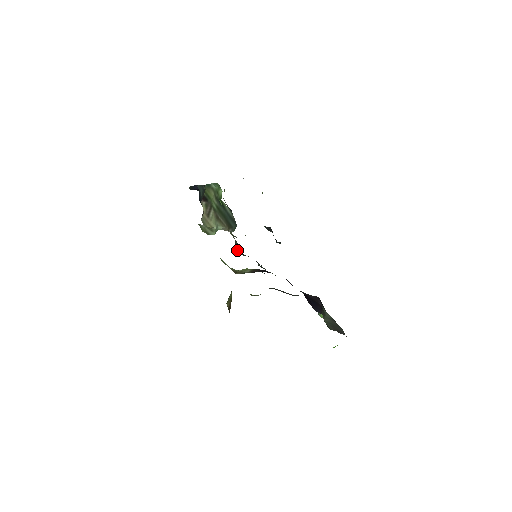
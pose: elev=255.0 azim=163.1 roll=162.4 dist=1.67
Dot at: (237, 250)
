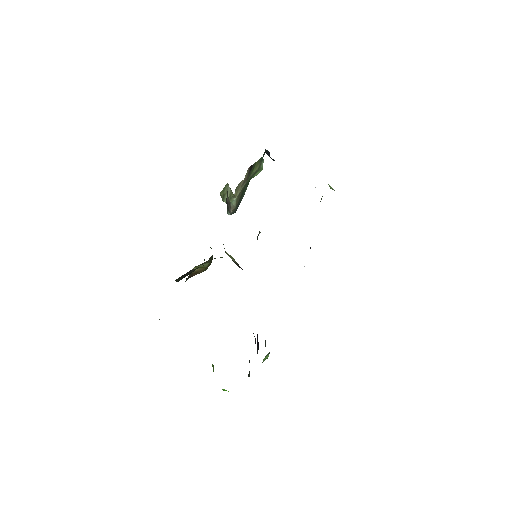
Dot at: (257, 237)
